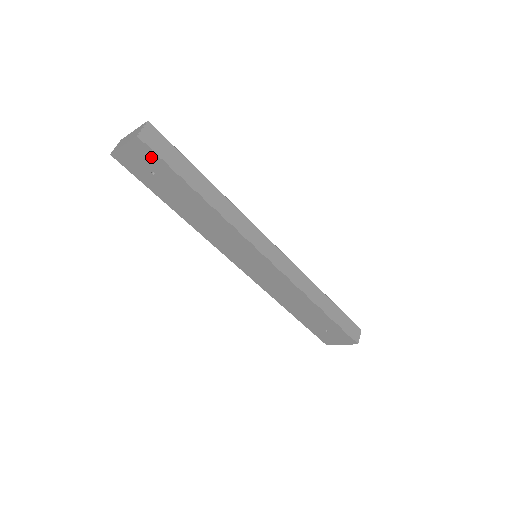
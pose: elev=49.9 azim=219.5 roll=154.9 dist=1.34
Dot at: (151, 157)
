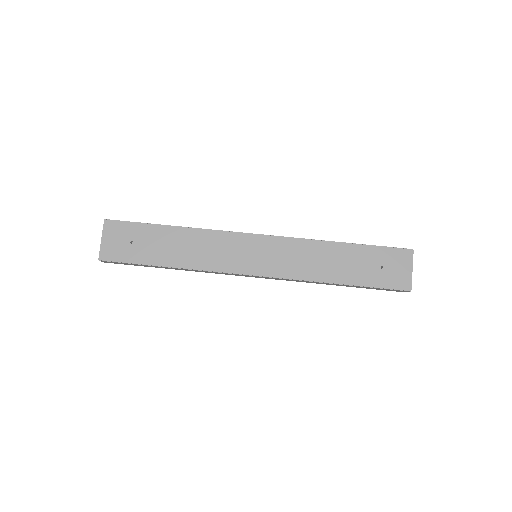
Dot at: (122, 228)
